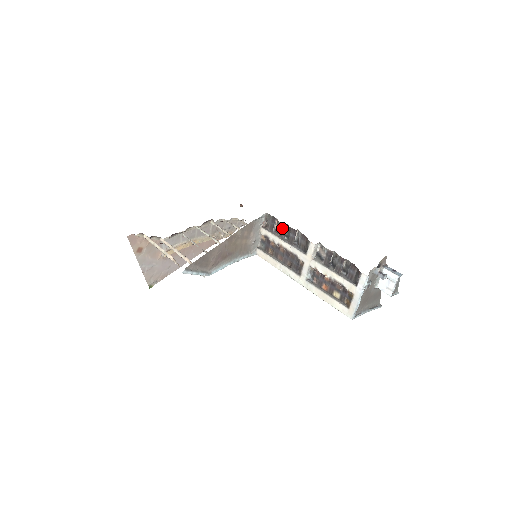
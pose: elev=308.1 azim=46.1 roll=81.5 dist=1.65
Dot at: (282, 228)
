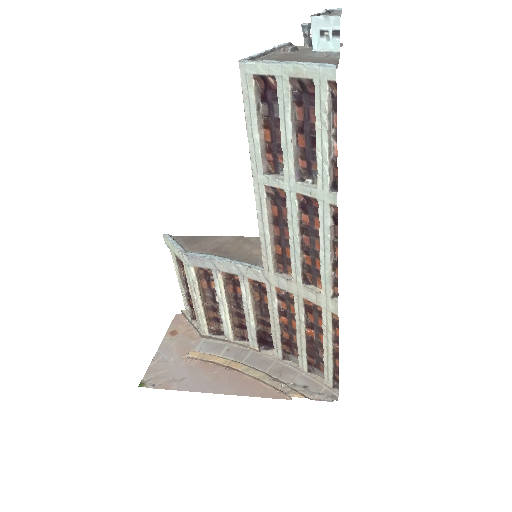
Dot at: occluded
